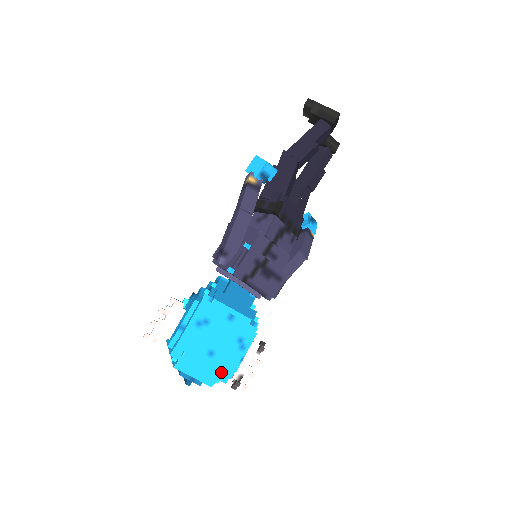
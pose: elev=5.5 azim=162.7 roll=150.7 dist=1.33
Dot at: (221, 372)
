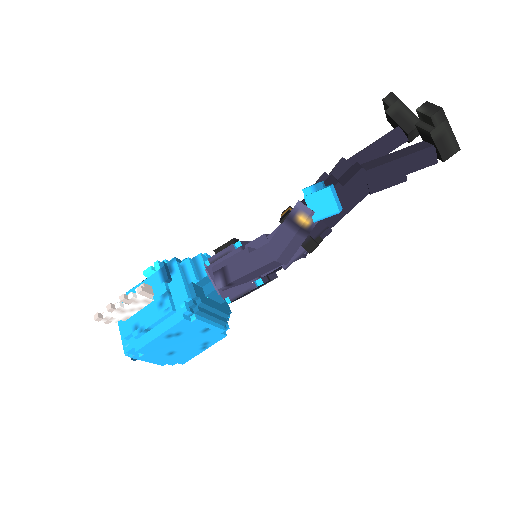
Dot at: (174, 363)
